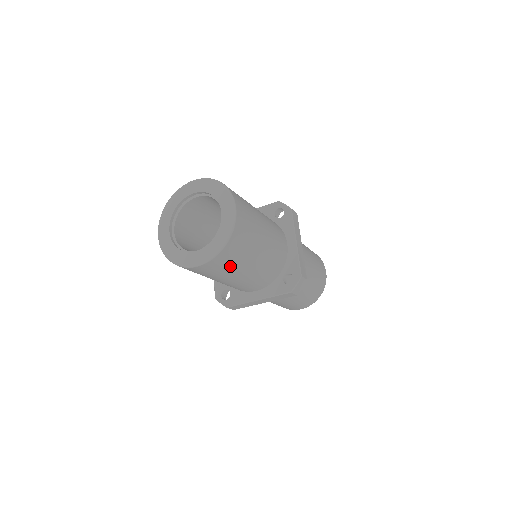
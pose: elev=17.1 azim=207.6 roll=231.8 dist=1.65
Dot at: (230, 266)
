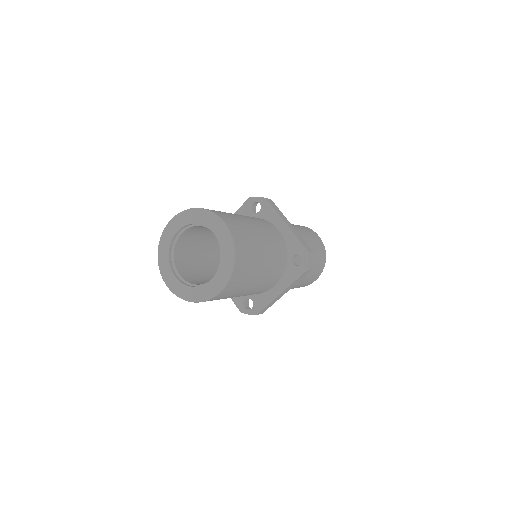
Dot at: occluded
